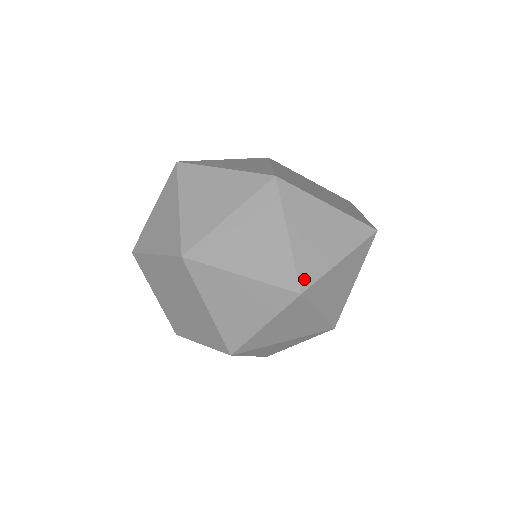
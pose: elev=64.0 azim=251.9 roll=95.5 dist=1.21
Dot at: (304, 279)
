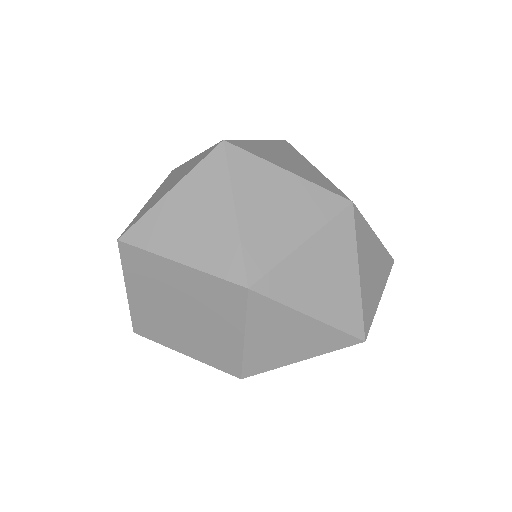
Dot at: (366, 324)
